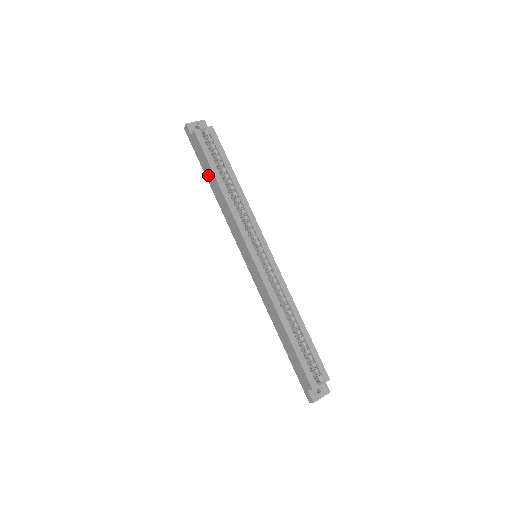
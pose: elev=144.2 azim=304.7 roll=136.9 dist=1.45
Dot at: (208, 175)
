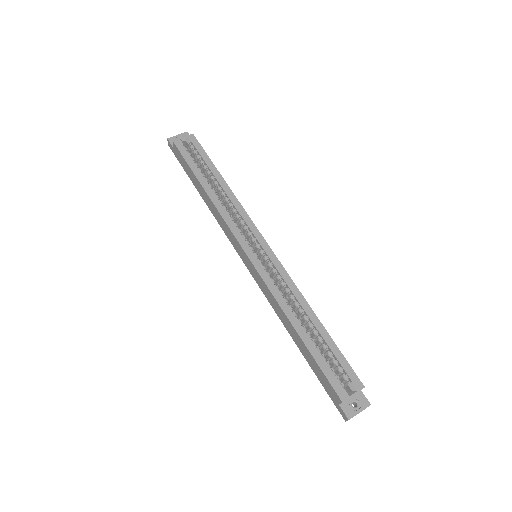
Dot at: (194, 183)
